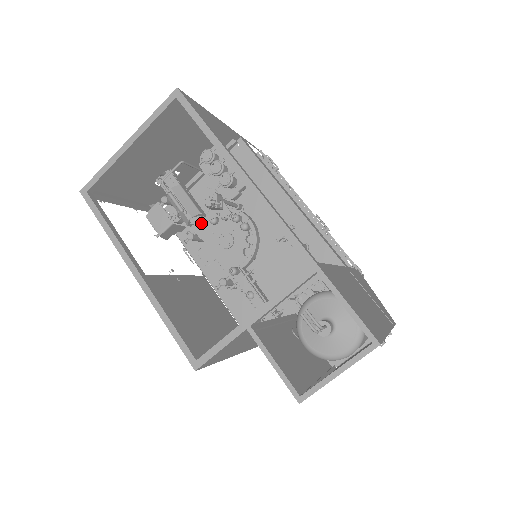
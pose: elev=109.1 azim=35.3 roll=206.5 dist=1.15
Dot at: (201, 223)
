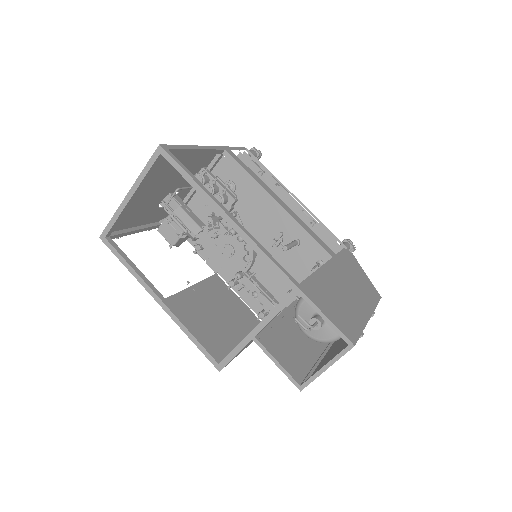
Dot at: (205, 236)
